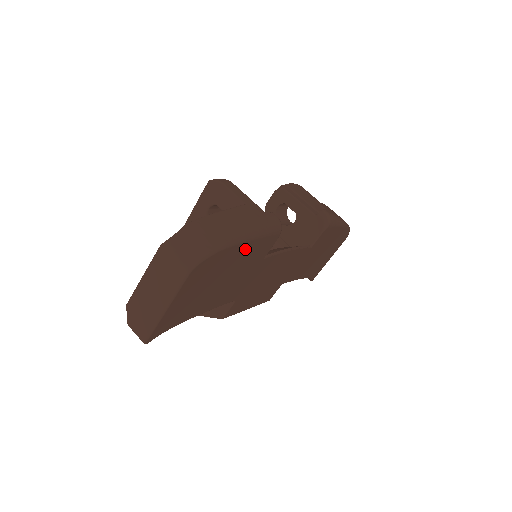
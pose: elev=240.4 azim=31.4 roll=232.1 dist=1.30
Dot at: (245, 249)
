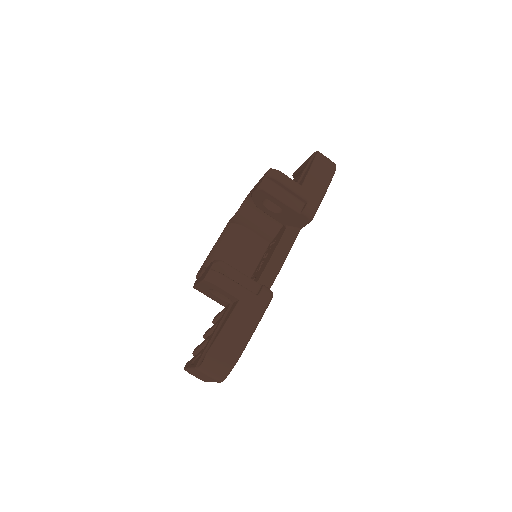
Dot at: occluded
